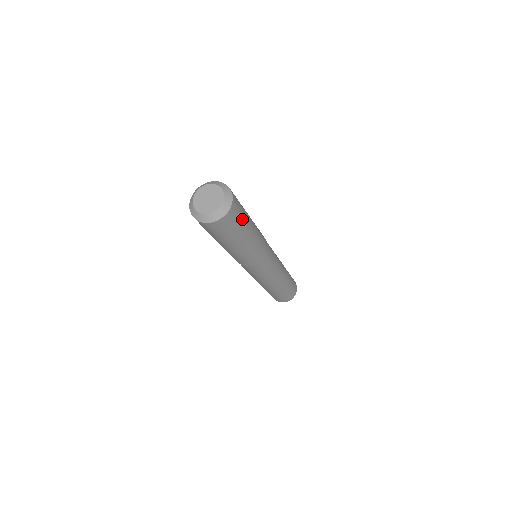
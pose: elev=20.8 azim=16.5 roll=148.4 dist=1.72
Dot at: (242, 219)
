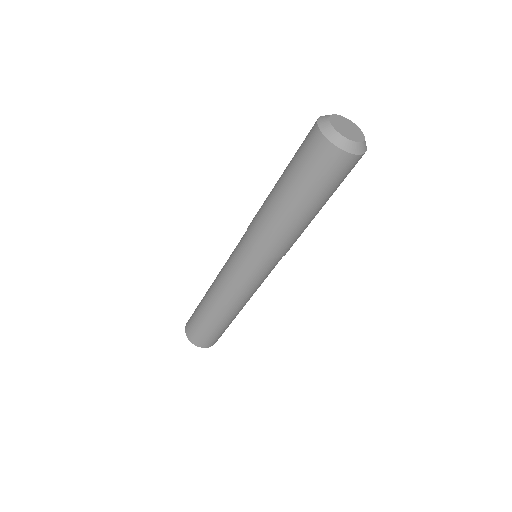
Dot at: (332, 186)
